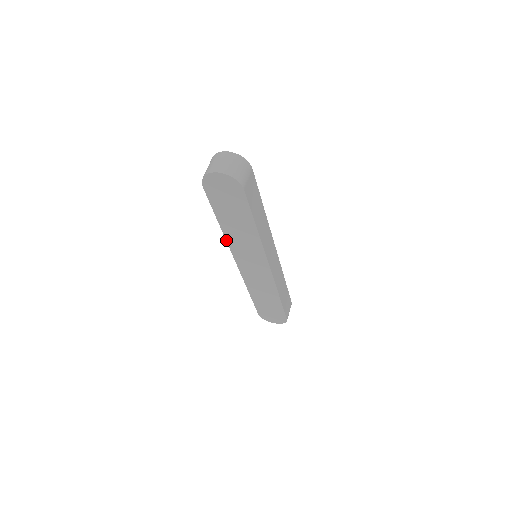
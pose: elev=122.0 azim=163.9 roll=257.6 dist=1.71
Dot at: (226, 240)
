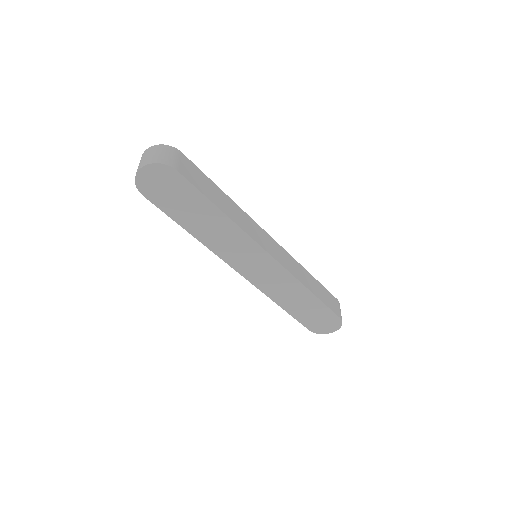
Dot at: (210, 250)
